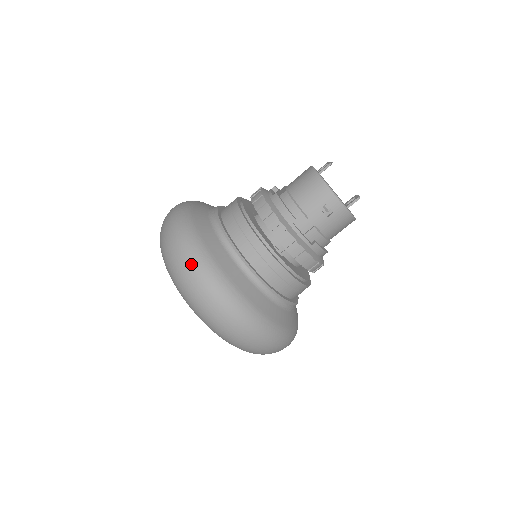
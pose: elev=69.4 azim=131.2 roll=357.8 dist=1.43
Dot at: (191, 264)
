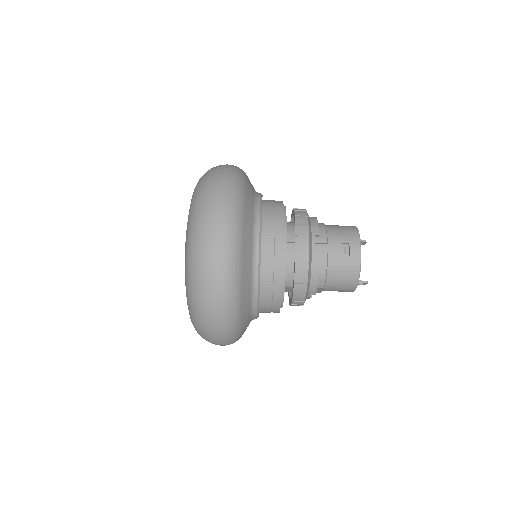
Dot at: (227, 179)
